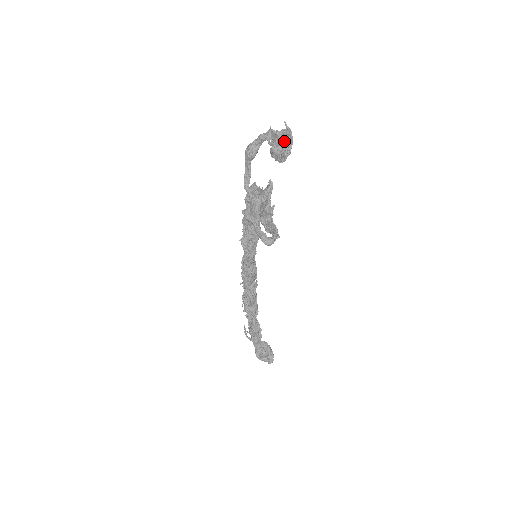
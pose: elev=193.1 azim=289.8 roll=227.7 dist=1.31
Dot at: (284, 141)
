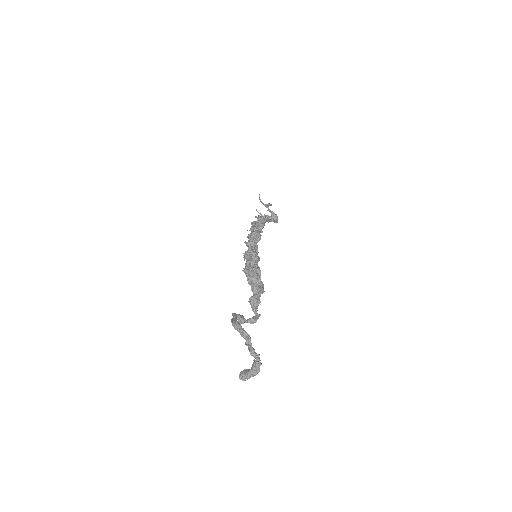
Dot at: (255, 363)
